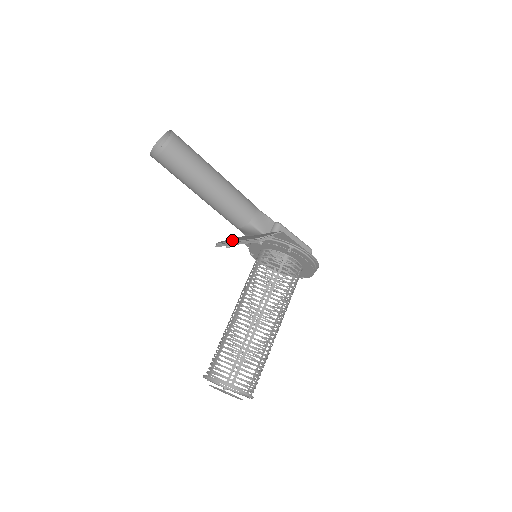
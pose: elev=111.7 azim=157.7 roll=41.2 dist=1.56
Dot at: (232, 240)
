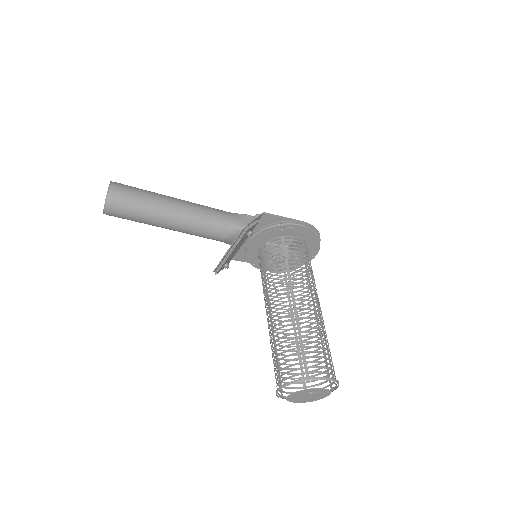
Dot at: occluded
